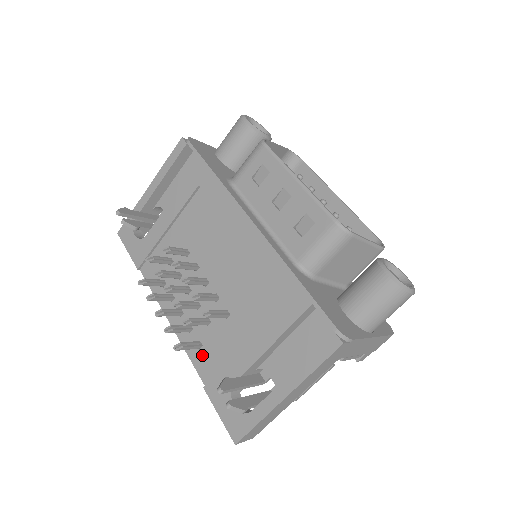
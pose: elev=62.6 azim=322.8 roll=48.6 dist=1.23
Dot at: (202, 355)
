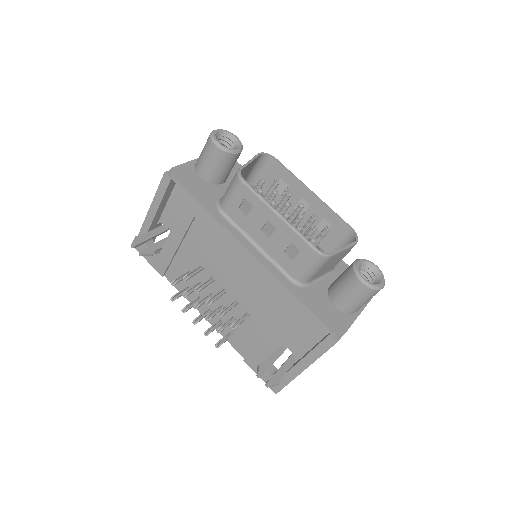
Dot at: (236, 339)
